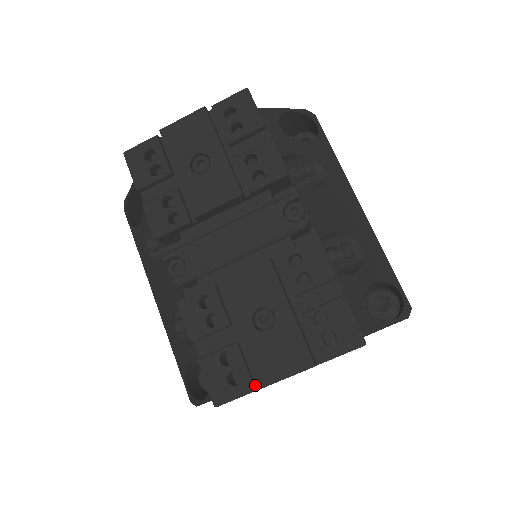
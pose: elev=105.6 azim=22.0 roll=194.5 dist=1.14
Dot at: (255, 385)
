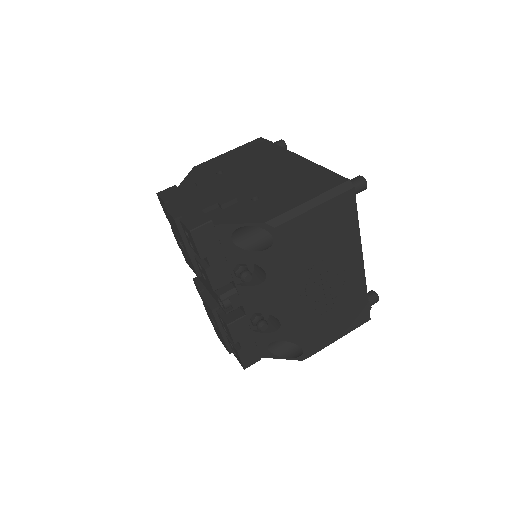
Dot at: occluded
